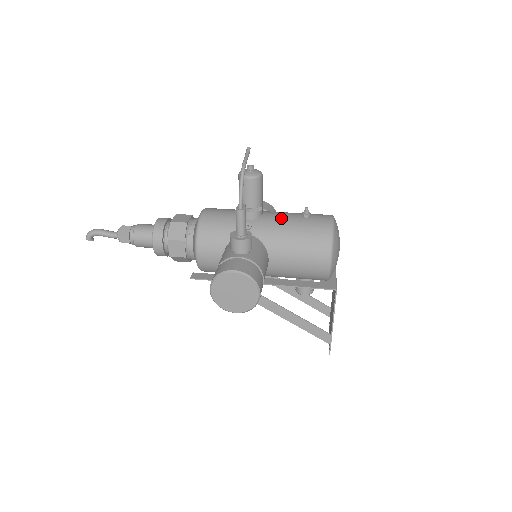
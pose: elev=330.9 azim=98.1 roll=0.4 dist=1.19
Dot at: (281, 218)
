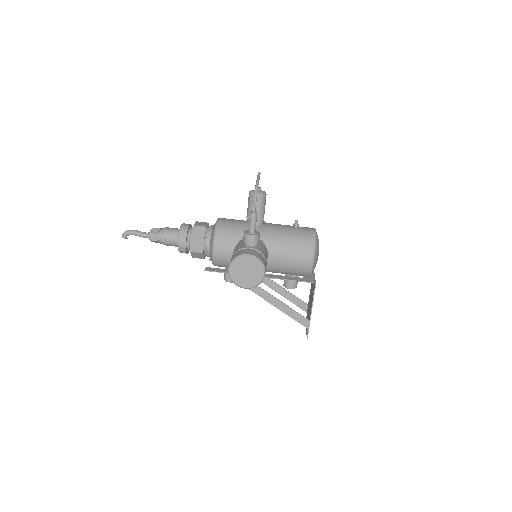
Dot at: (278, 227)
